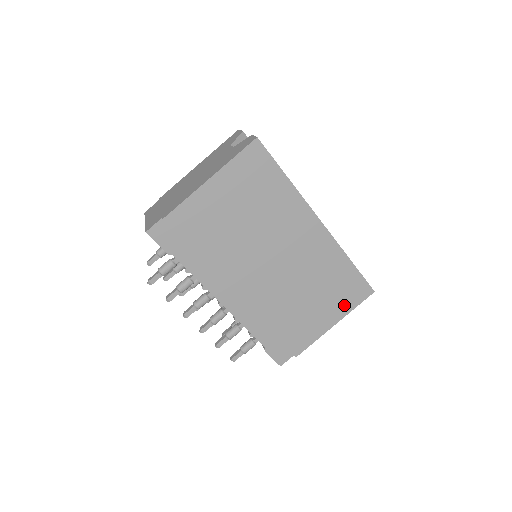
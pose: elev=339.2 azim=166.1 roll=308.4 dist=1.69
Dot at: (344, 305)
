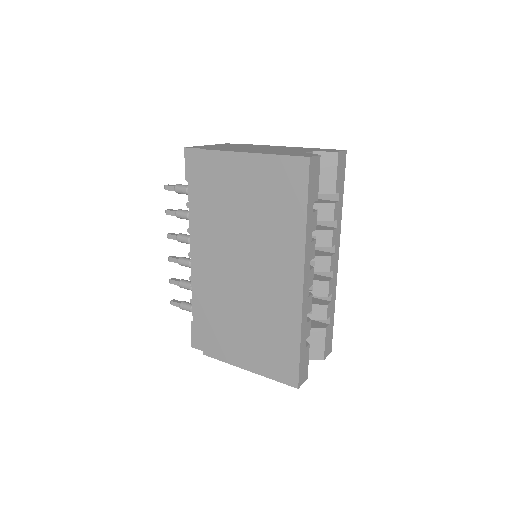
Dot at: (266, 366)
